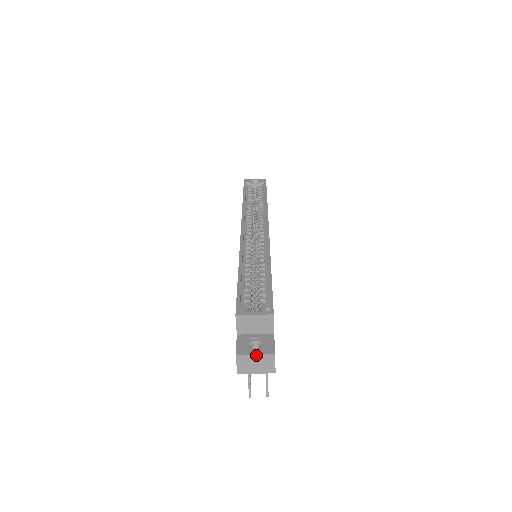
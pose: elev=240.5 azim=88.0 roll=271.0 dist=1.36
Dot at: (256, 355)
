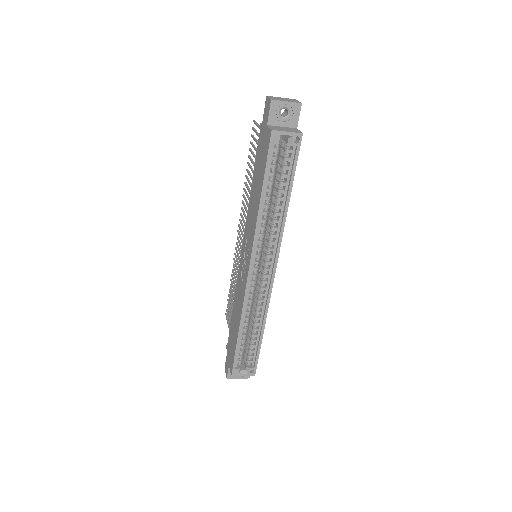
Dot at: (238, 378)
